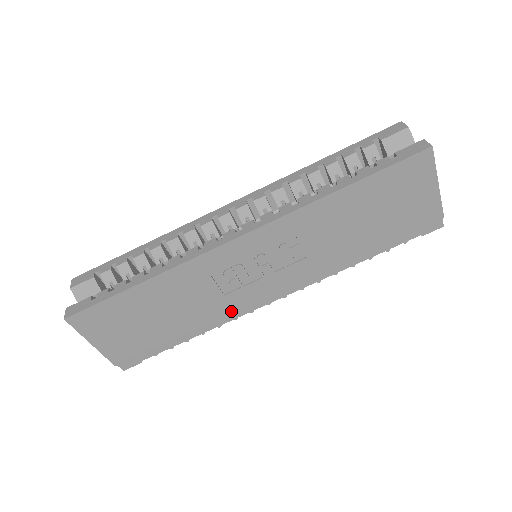
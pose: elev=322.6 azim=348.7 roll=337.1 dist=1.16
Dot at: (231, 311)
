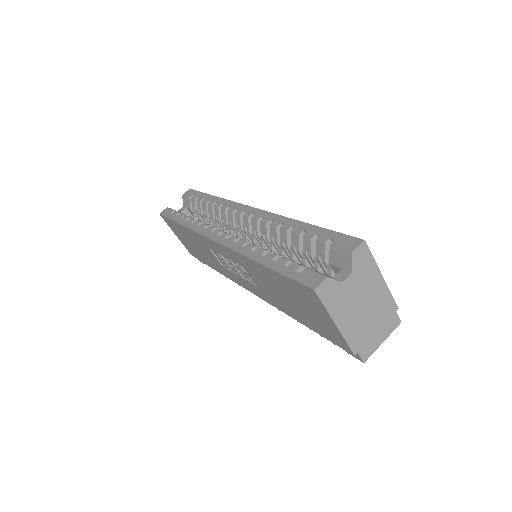
Dot at: (231, 278)
